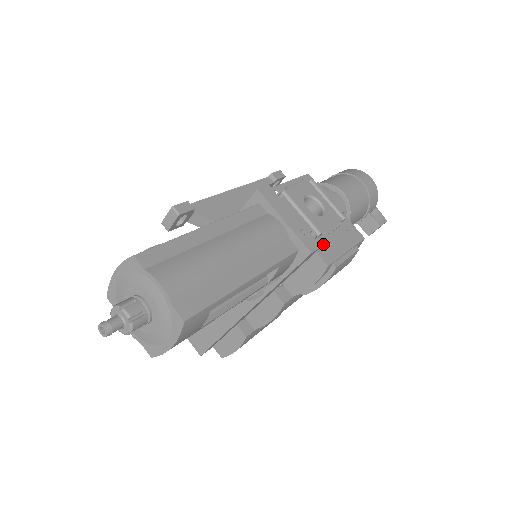
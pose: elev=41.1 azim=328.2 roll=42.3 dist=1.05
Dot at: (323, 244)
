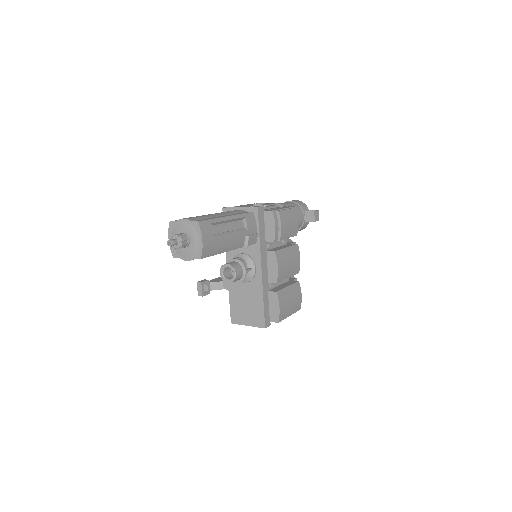
Dot at: occluded
